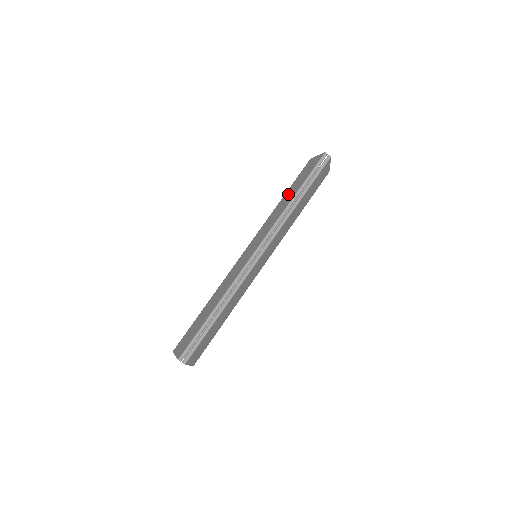
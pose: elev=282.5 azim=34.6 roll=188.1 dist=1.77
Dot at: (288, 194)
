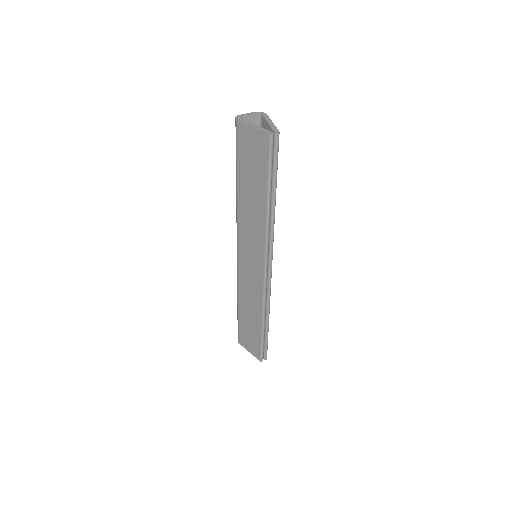
Dot at: (248, 189)
